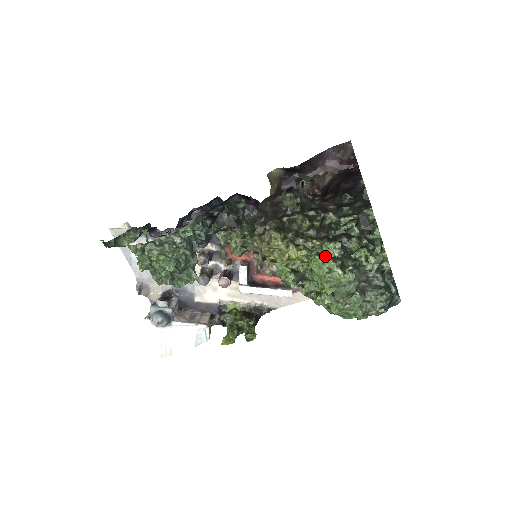
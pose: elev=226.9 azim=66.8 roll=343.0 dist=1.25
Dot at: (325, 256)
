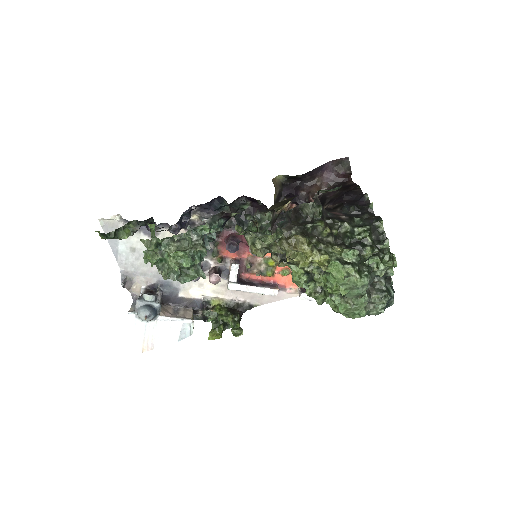
Dot at: (344, 261)
